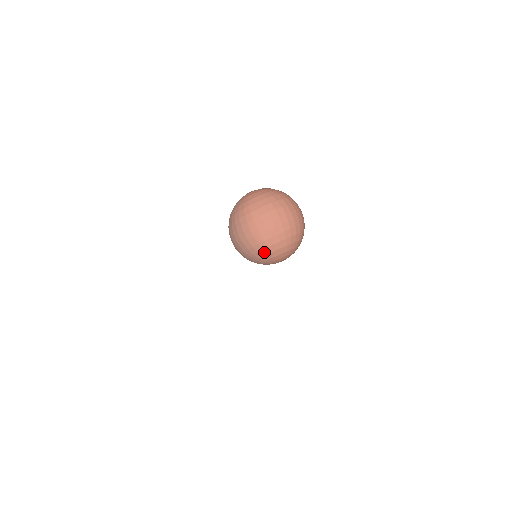
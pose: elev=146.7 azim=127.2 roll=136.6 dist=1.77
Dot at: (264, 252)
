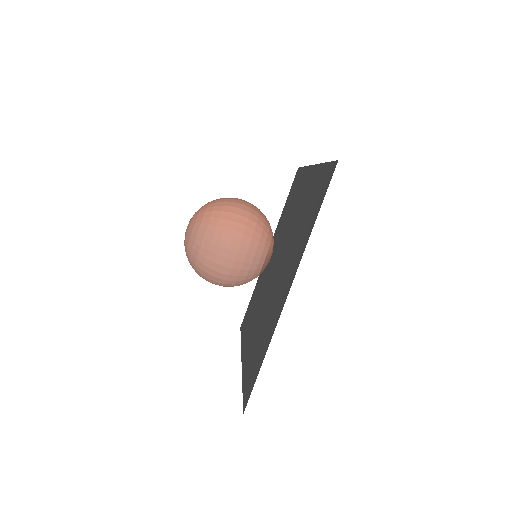
Dot at: (263, 238)
